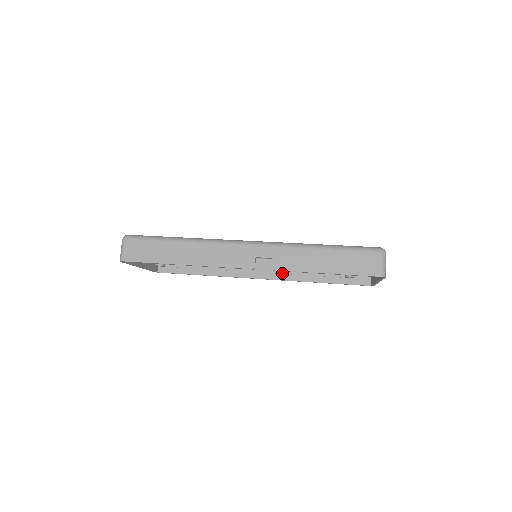
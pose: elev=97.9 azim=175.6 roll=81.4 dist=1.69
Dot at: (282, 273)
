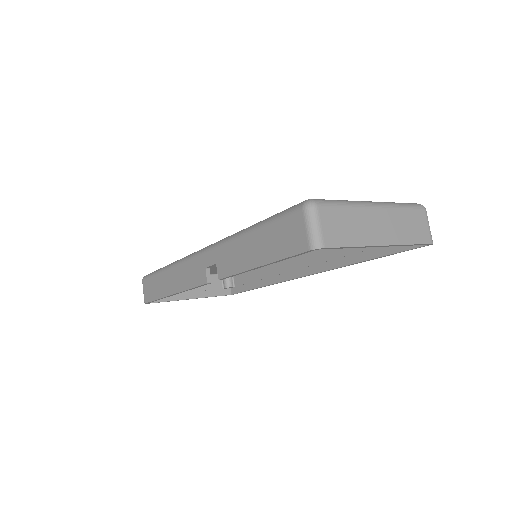
Dot at: (321, 262)
